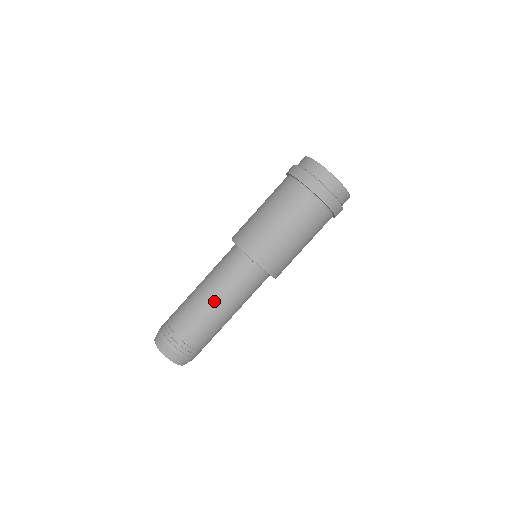
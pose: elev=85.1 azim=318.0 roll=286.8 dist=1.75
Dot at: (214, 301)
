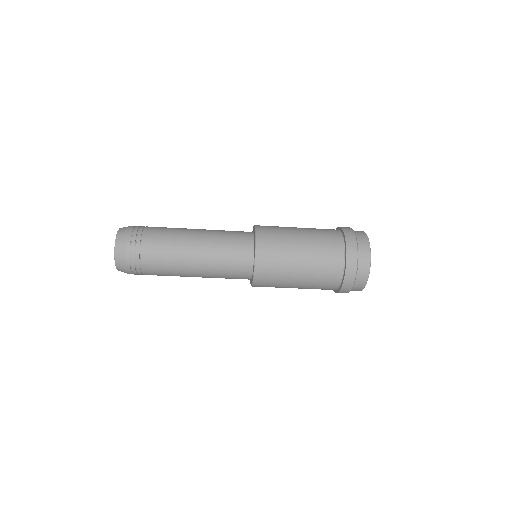
Dot at: (196, 251)
